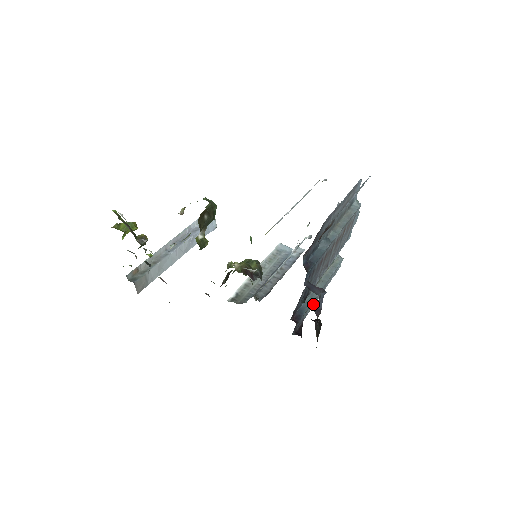
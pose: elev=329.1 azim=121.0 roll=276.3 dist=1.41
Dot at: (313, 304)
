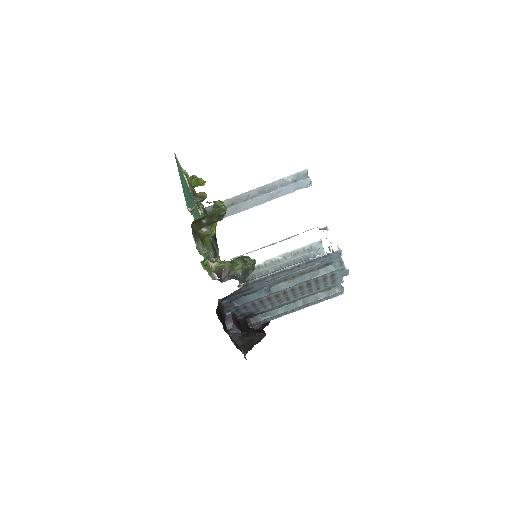
Dot at: (285, 314)
